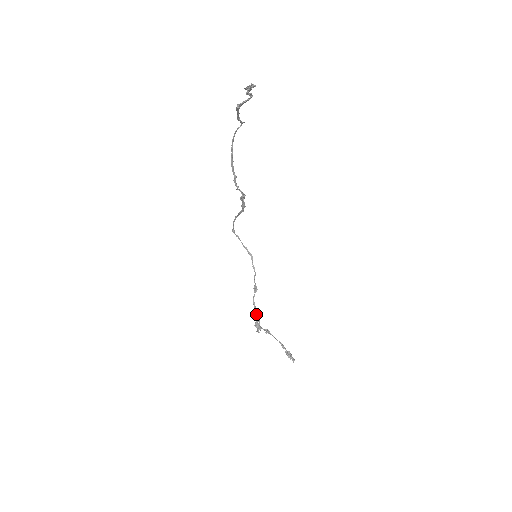
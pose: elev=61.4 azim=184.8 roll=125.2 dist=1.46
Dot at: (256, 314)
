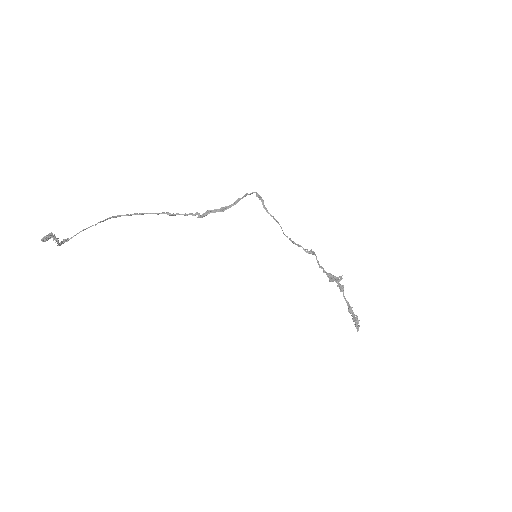
Dot at: (323, 271)
